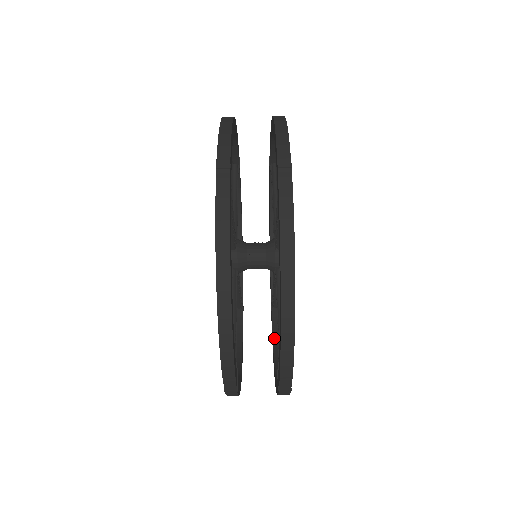
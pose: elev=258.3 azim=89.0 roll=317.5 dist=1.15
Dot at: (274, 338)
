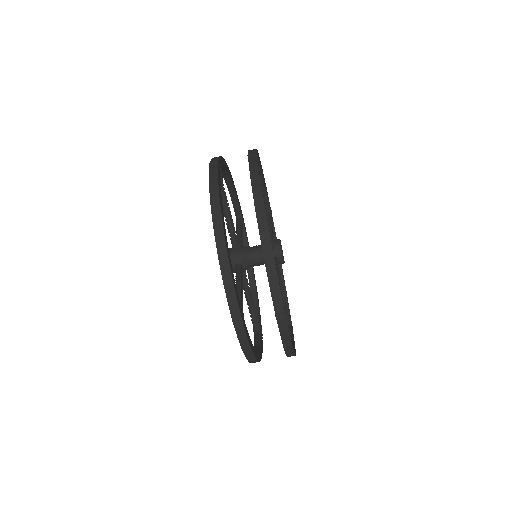
Dot at: occluded
